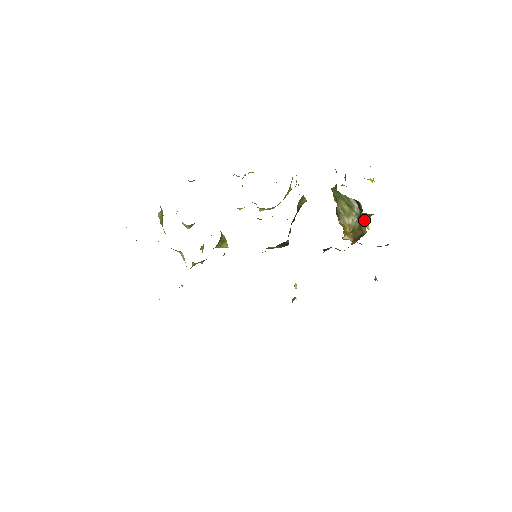
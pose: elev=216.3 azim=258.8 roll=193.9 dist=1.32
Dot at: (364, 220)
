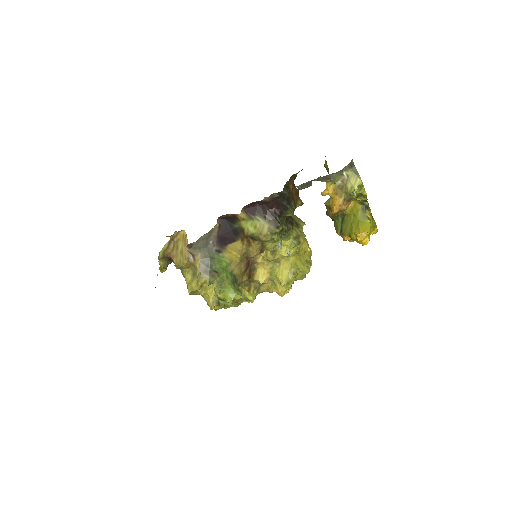
Dot at: (364, 227)
